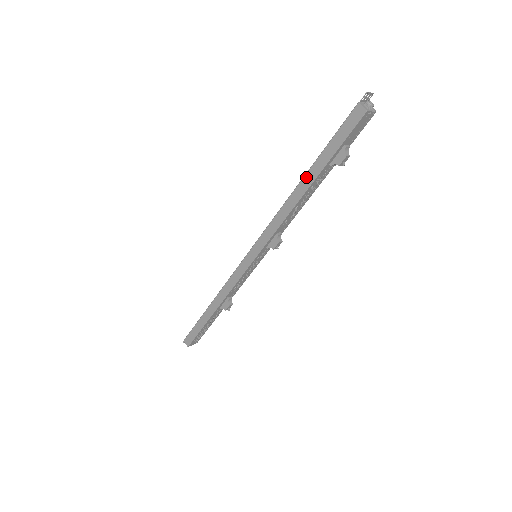
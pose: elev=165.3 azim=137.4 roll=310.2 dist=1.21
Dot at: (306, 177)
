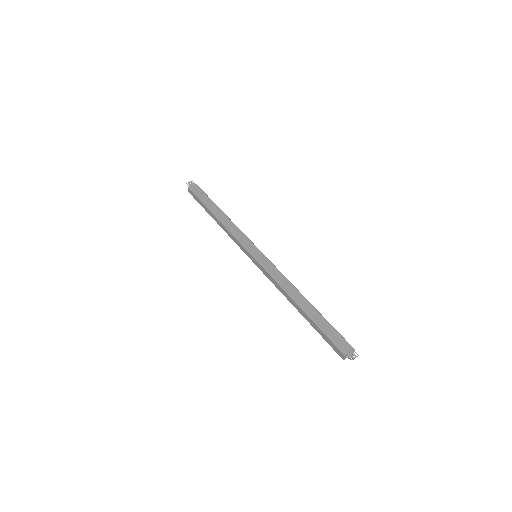
Dot at: (302, 310)
